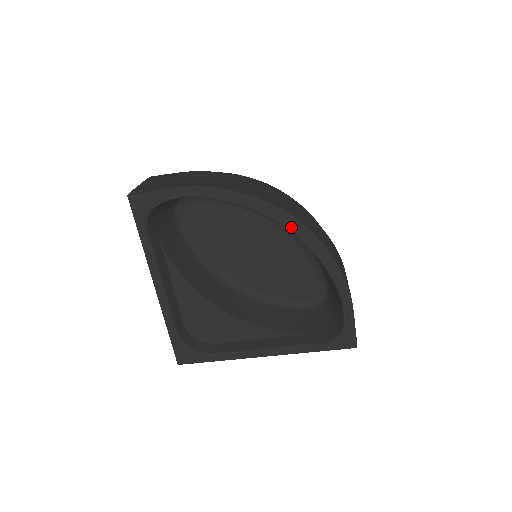
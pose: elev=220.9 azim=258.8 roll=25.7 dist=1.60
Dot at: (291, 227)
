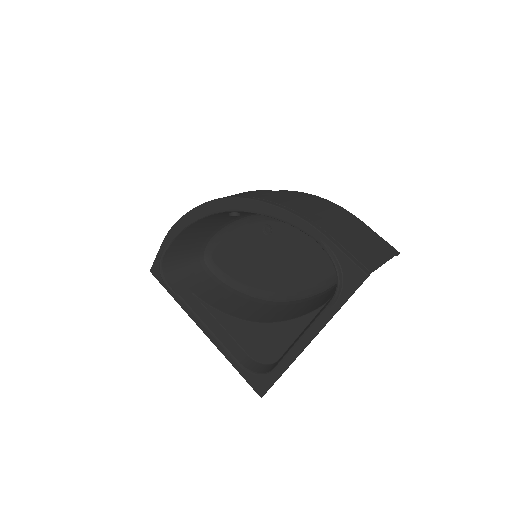
Dot at: (228, 207)
